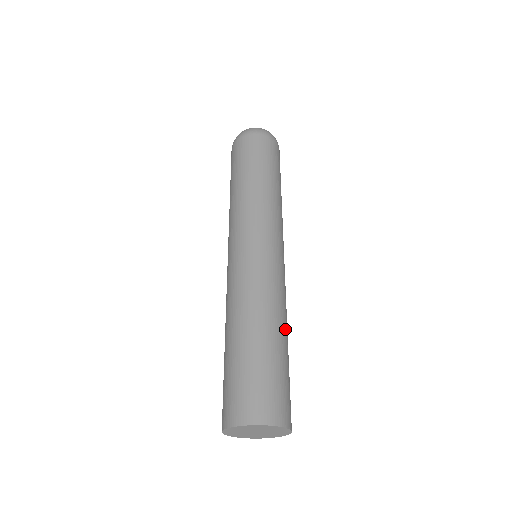
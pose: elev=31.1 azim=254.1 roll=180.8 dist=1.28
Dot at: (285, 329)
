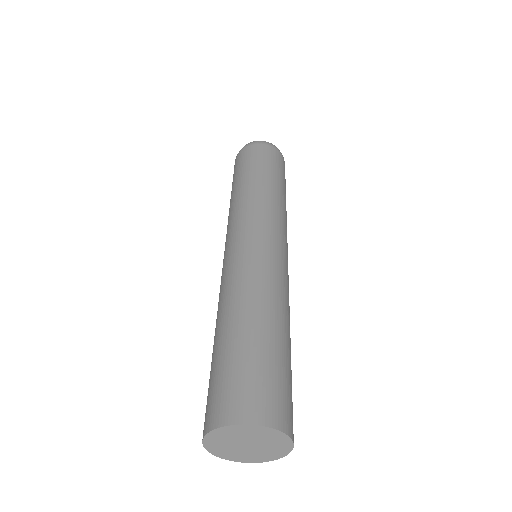
Dot at: (283, 320)
